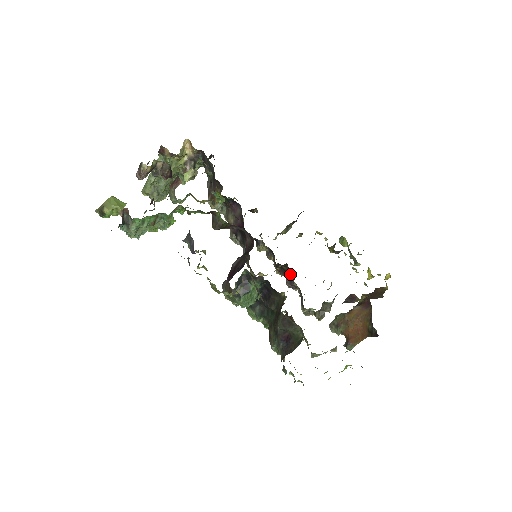
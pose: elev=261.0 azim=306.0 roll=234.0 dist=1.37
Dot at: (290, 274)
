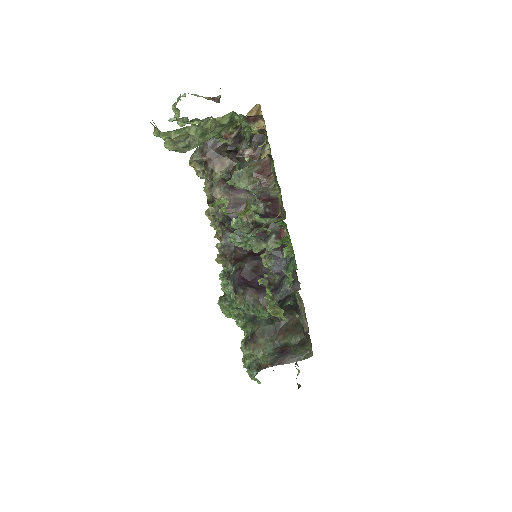
Dot at: occluded
